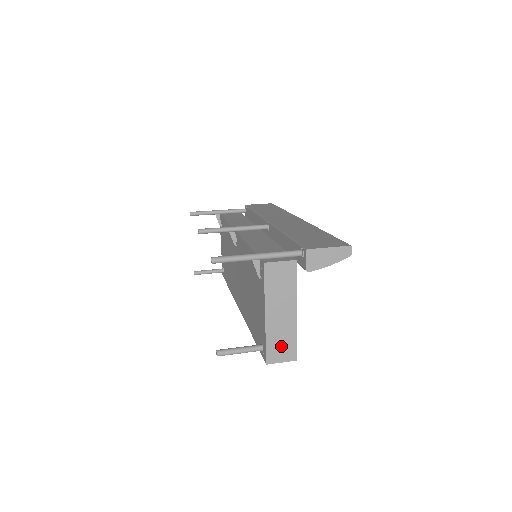
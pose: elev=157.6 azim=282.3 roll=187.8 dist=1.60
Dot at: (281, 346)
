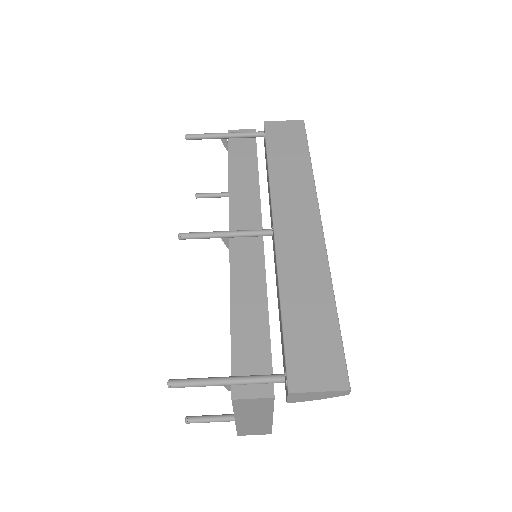
Dot at: (254, 430)
